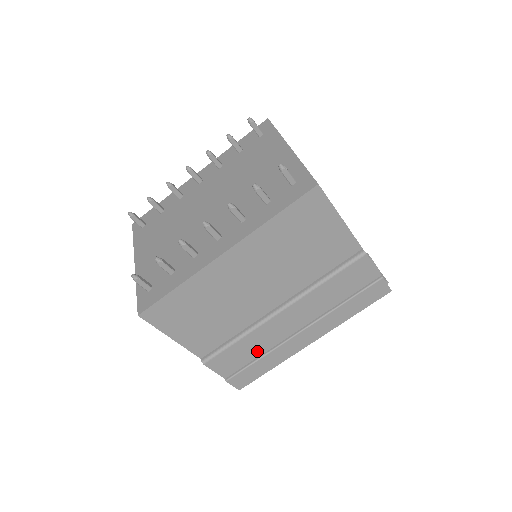
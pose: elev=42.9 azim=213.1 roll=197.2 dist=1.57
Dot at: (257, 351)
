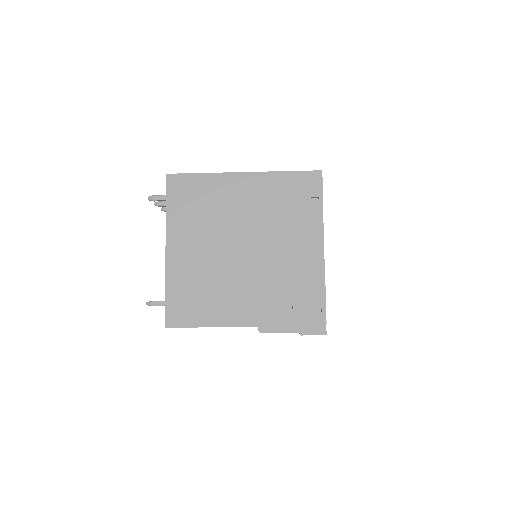
Dot at: occluded
